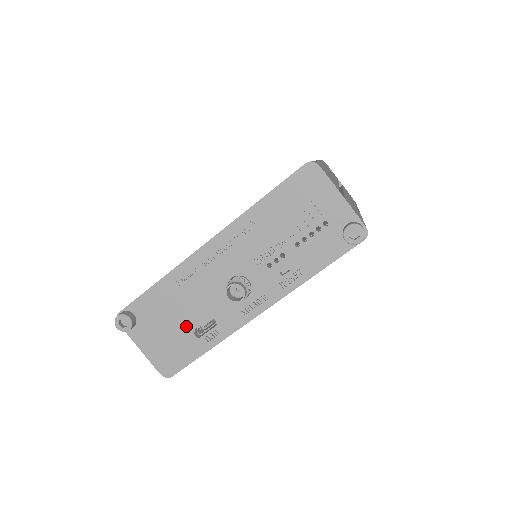
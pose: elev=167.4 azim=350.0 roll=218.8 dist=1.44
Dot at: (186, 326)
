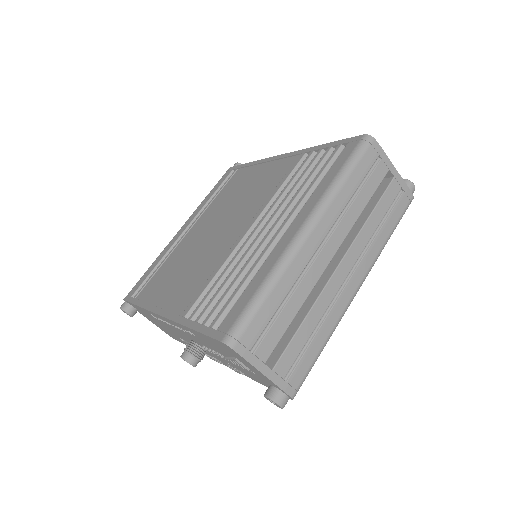
Dot at: (171, 332)
